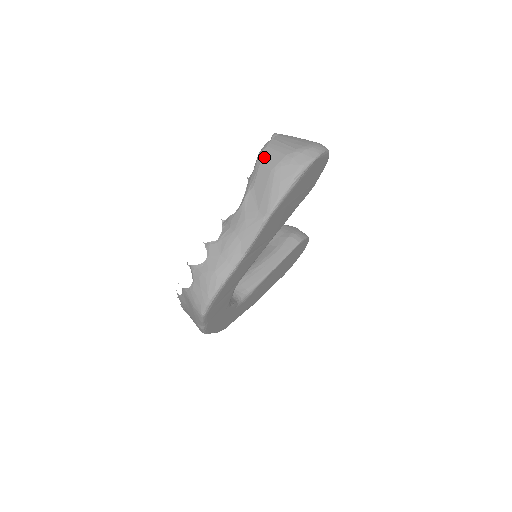
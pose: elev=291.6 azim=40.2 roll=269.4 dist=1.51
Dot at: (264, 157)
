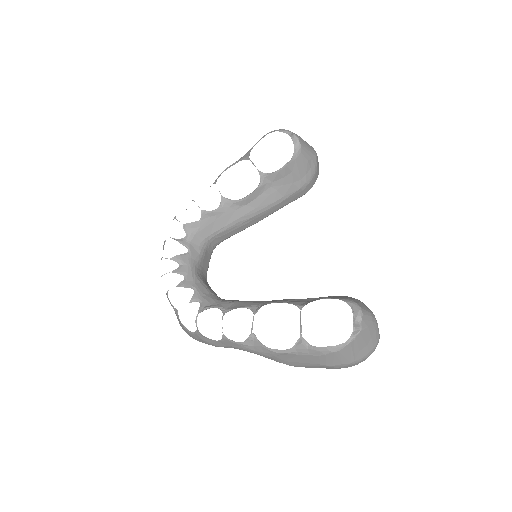
Dot at: (327, 357)
